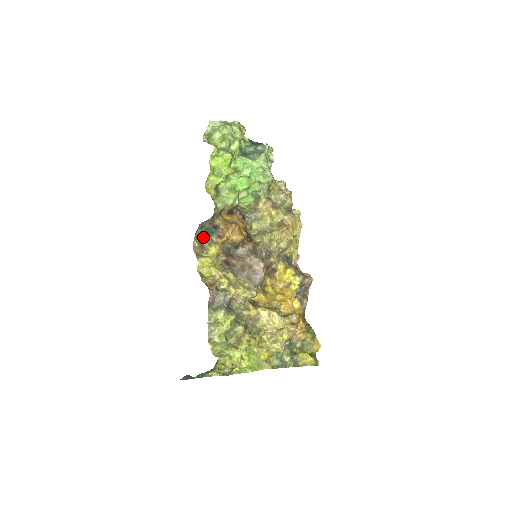
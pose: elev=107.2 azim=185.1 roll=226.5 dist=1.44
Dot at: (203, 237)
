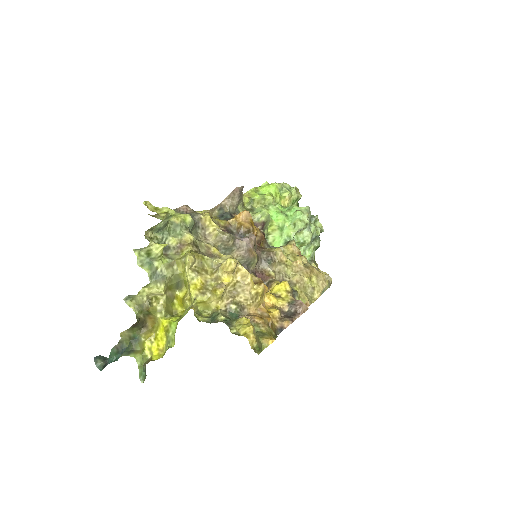
Dot at: occluded
